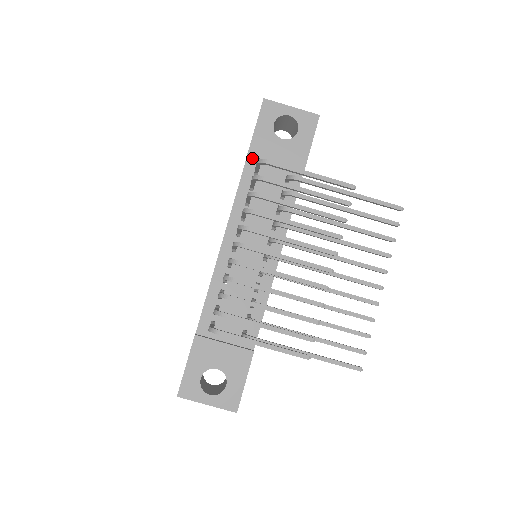
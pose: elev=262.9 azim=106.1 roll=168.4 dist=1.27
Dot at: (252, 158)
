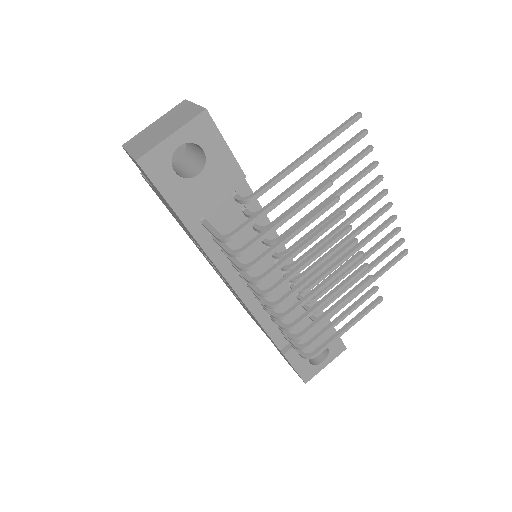
Dot at: (187, 218)
